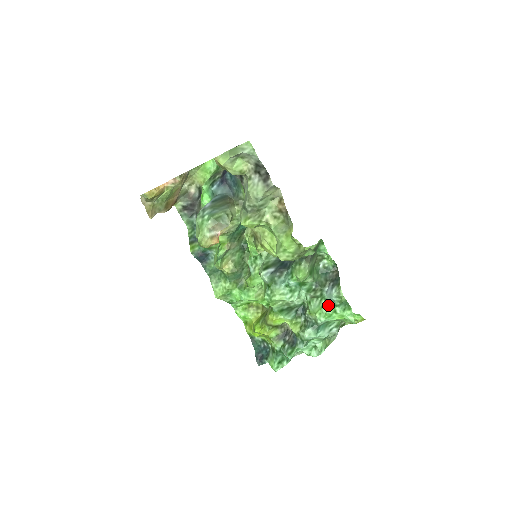
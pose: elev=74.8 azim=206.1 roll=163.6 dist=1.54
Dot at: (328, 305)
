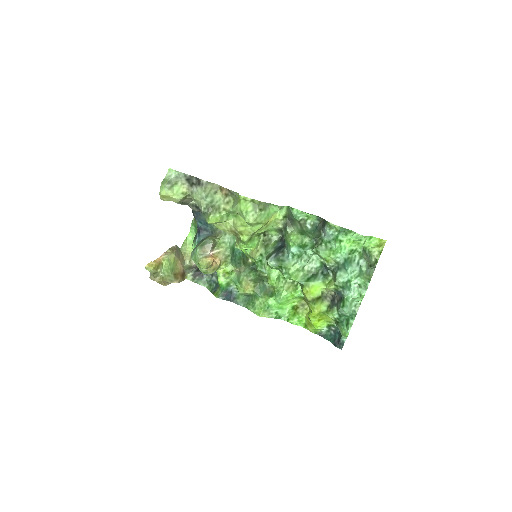
Dot at: (333, 243)
